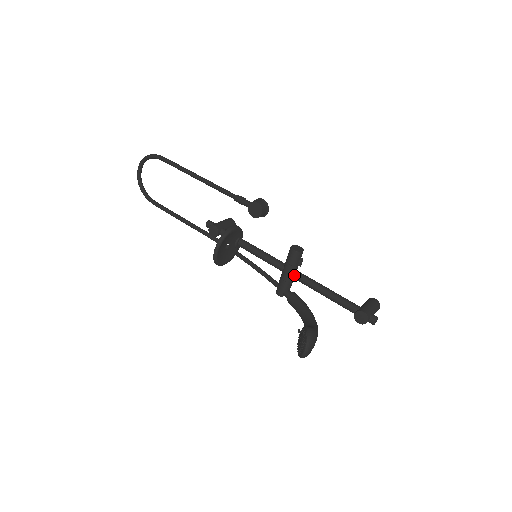
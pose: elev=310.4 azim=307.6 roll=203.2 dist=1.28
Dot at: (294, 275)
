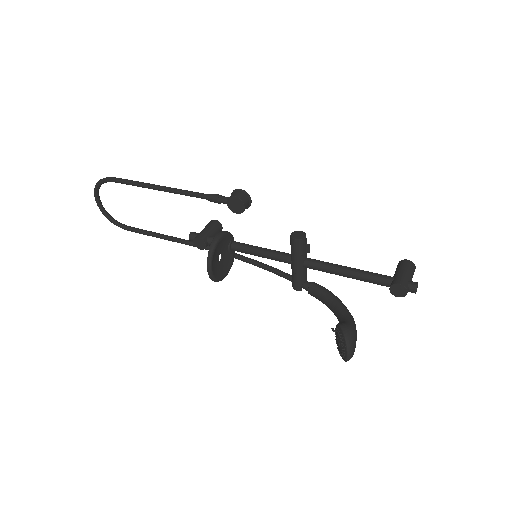
Dot at: (306, 265)
